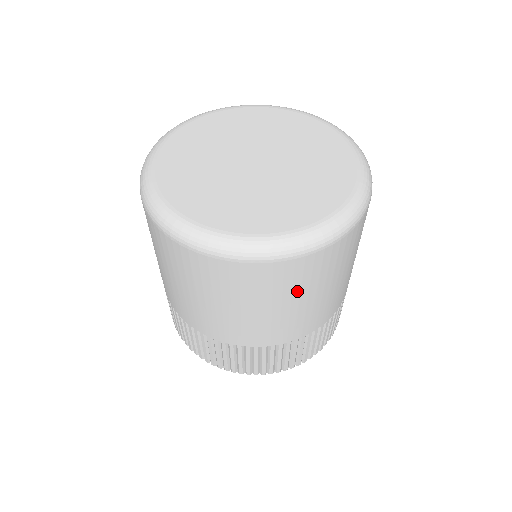
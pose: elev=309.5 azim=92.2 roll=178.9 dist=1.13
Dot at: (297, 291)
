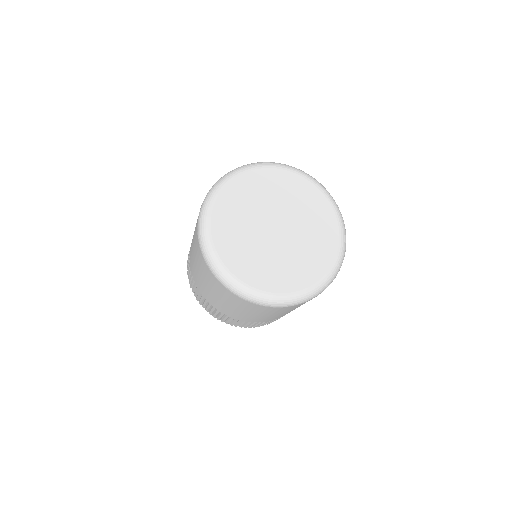
Dot at: occluded
